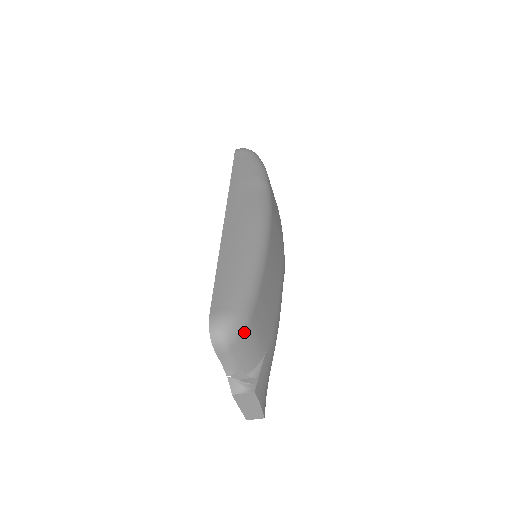
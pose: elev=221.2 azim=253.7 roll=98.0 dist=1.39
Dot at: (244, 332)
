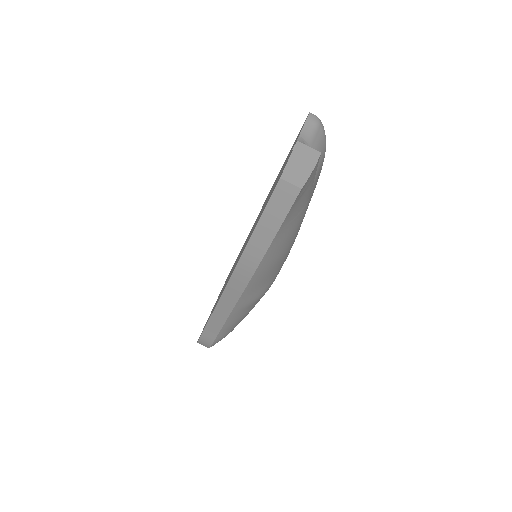
Dot at: (325, 143)
